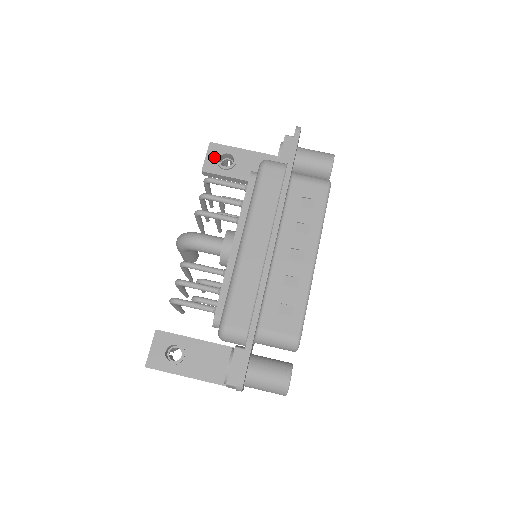
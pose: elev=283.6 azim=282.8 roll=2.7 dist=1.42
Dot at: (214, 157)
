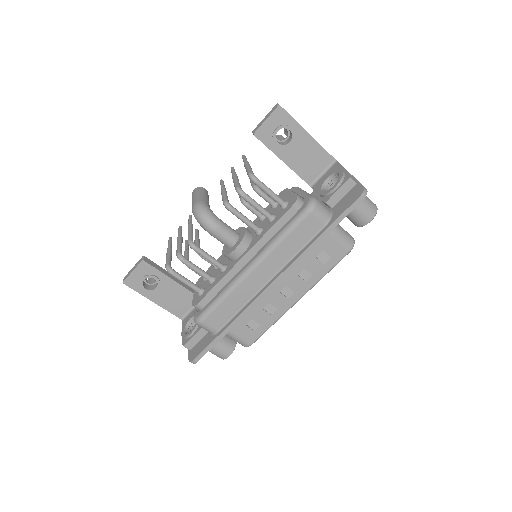
Dot at: (274, 125)
